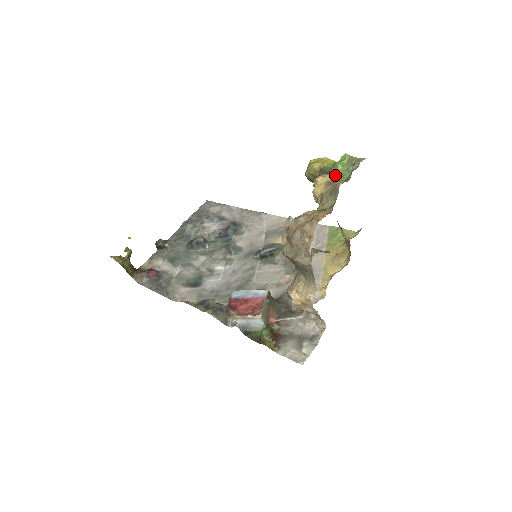
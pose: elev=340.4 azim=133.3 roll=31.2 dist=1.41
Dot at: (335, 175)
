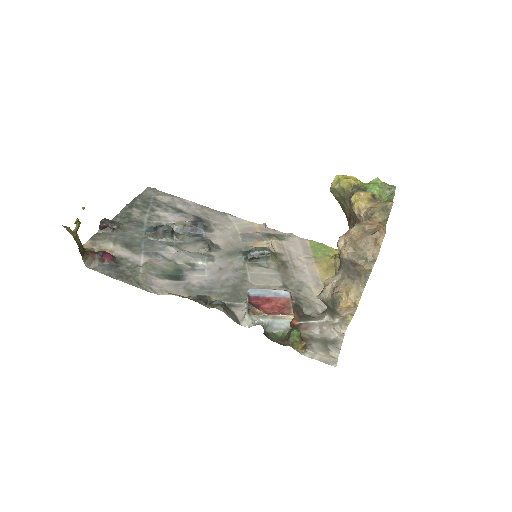
Dot at: (374, 194)
